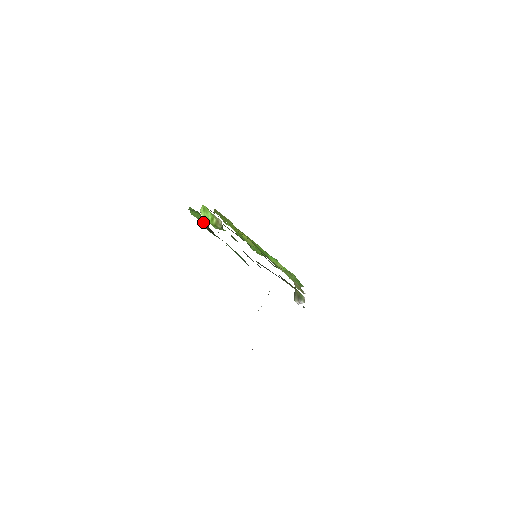
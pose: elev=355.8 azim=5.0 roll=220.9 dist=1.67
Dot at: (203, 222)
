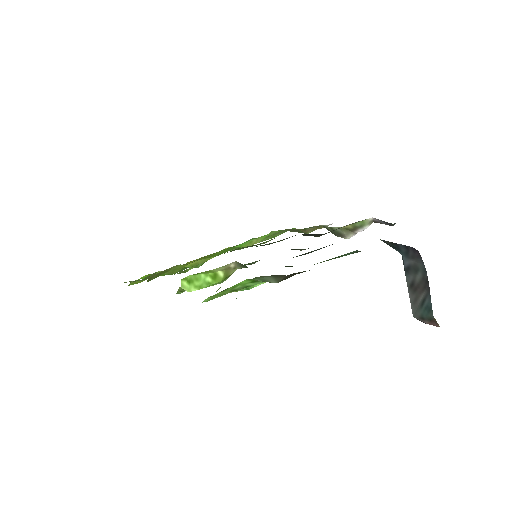
Dot at: (271, 281)
